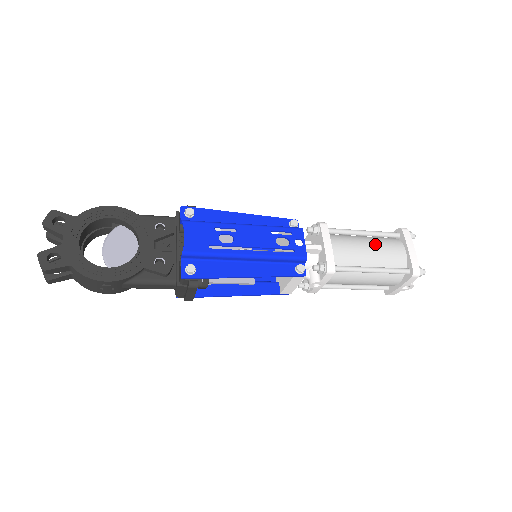
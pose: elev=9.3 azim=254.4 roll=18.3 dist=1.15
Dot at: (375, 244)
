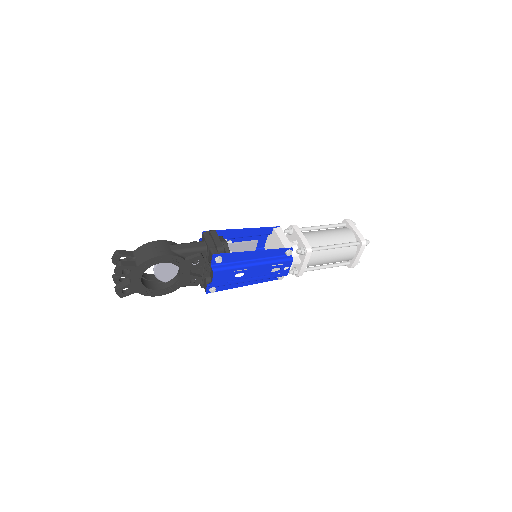
Dot at: (337, 255)
